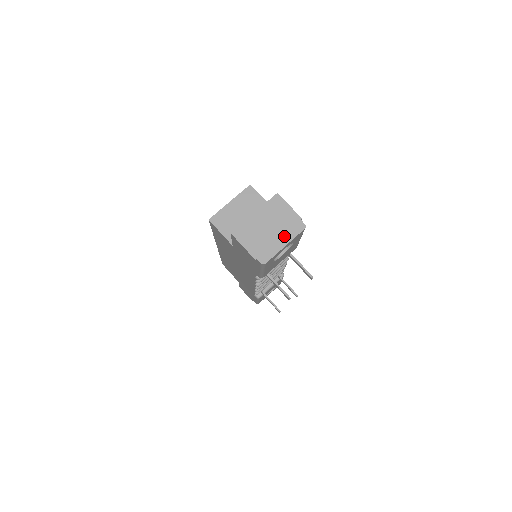
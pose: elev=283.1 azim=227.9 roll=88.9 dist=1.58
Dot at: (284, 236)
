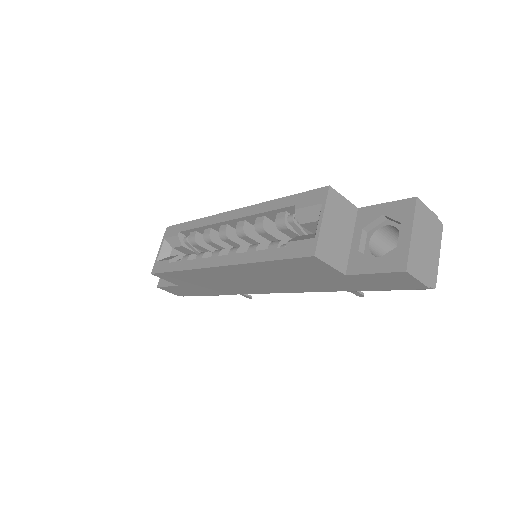
Dot at: (436, 246)
